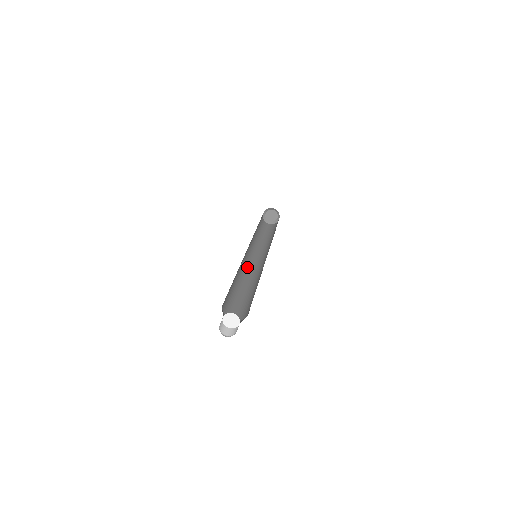
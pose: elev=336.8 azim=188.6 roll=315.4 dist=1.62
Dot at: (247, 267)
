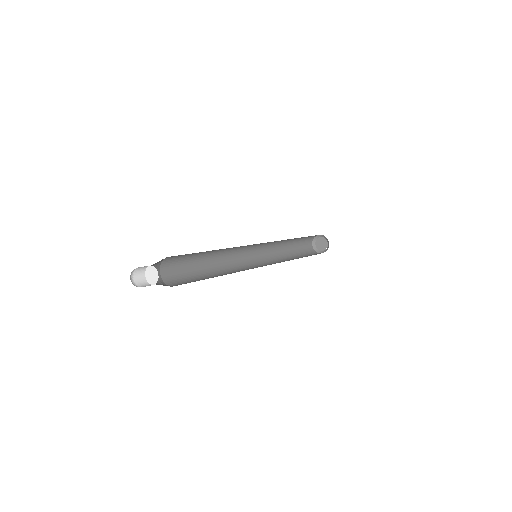
Dot at: (239, 257)
